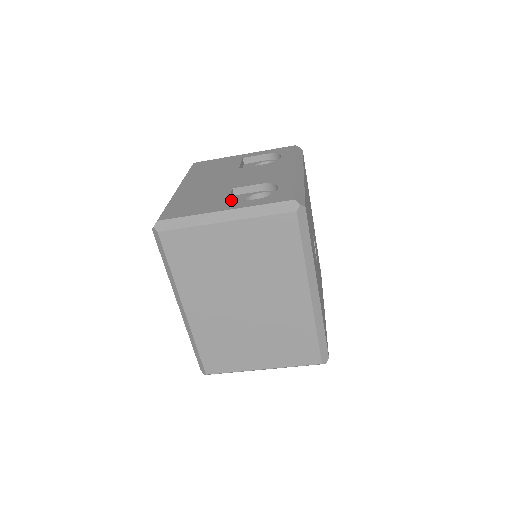
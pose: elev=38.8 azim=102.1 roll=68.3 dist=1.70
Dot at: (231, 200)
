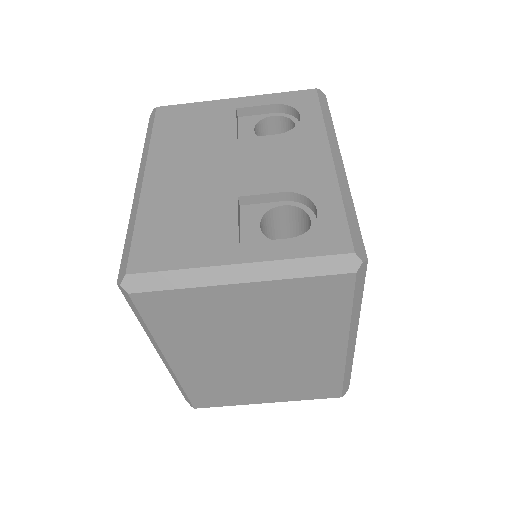
Dot at: (239, 222)
